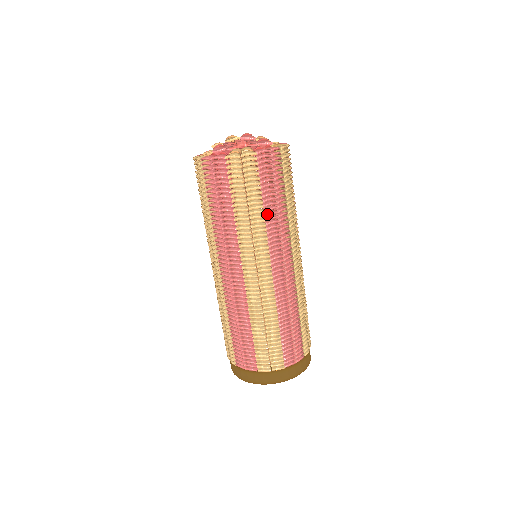
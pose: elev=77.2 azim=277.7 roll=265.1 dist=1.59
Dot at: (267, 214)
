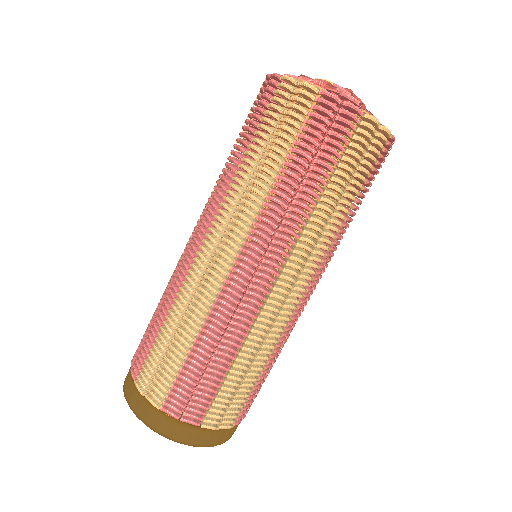
Dot at: (277, 183)
